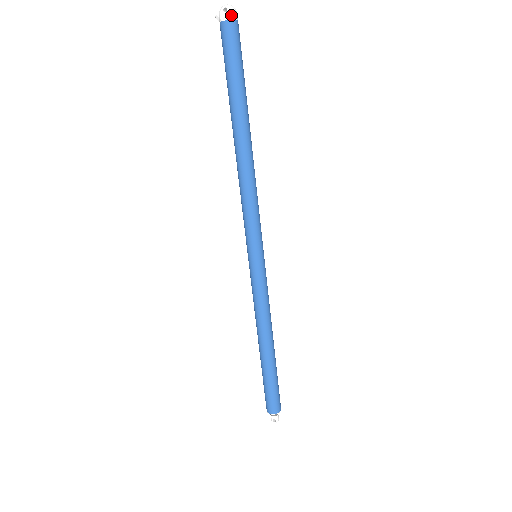
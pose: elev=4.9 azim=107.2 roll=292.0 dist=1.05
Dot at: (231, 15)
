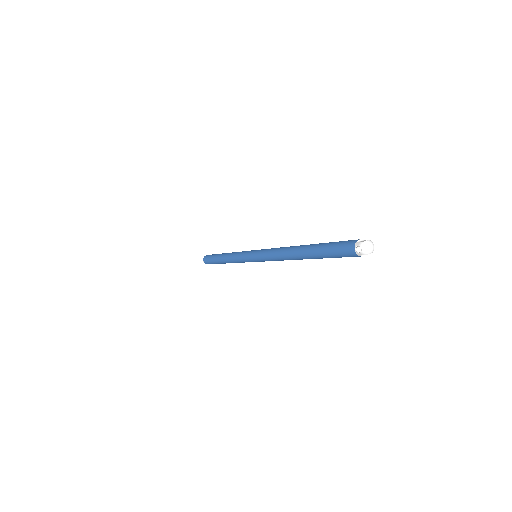
Dot at: occluded
